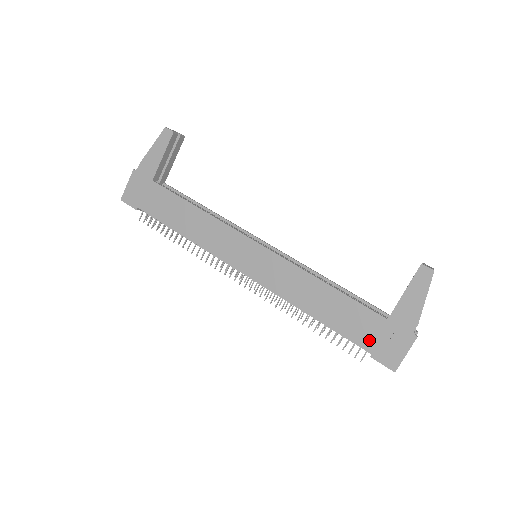
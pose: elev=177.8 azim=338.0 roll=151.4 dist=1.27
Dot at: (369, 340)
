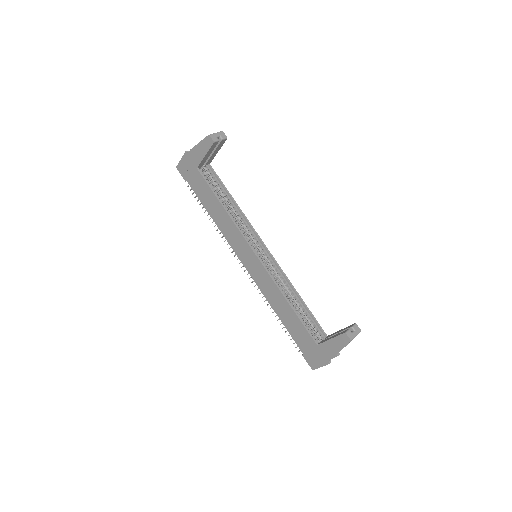
Dot at: (304, 347)
